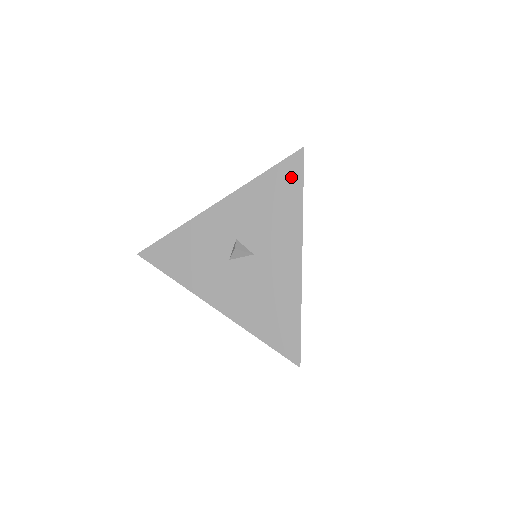
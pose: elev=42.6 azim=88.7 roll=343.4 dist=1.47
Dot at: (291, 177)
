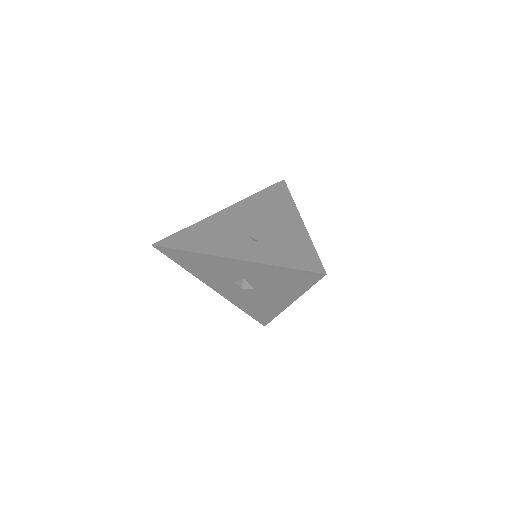
Dot at: (305, 279)
